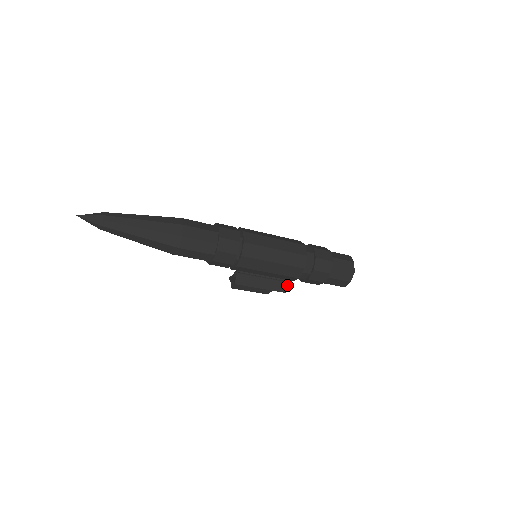
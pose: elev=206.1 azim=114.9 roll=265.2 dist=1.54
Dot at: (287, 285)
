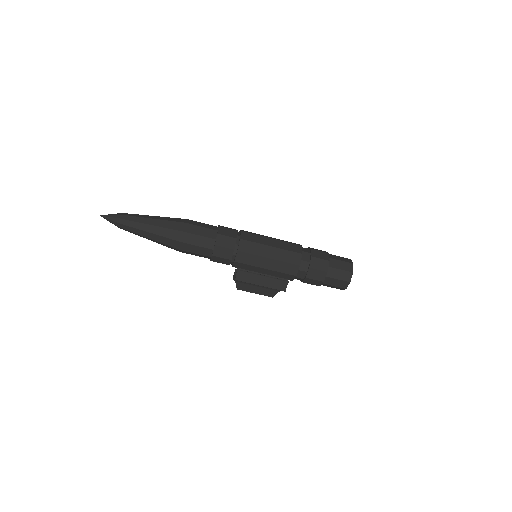
Dot at: (287, 284)
